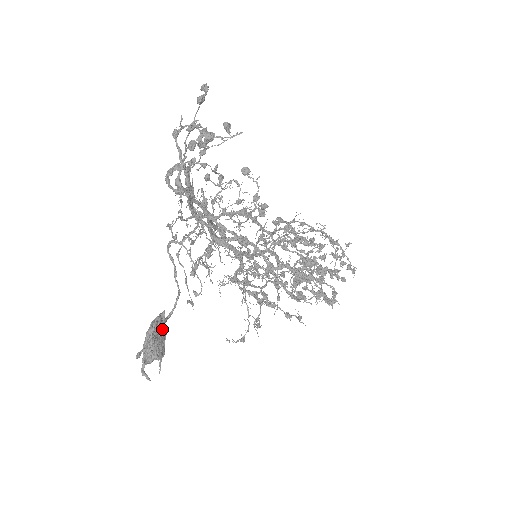
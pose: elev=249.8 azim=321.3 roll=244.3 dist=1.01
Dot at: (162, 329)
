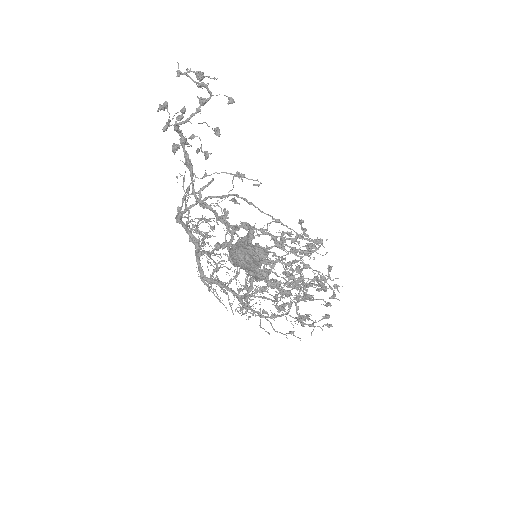
Dot at: occluded
